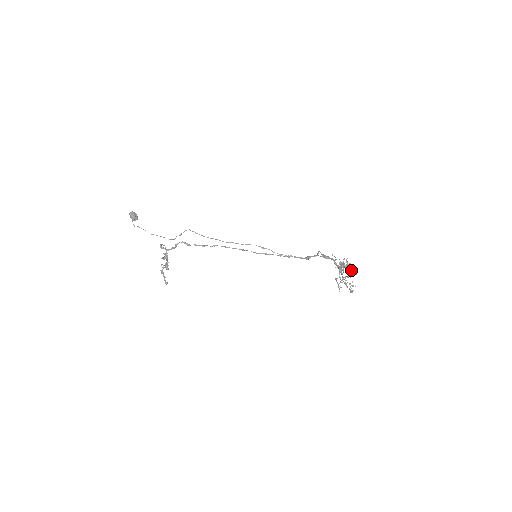
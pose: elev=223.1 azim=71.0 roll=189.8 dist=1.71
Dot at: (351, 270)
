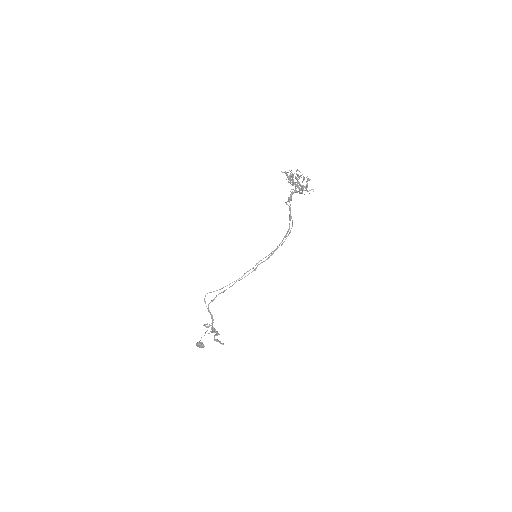
Dot at: occluded
